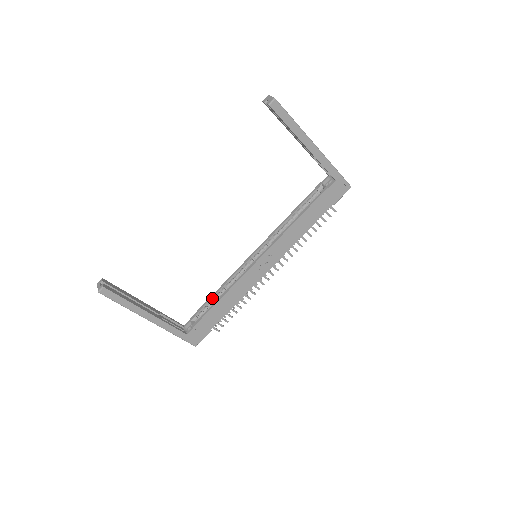
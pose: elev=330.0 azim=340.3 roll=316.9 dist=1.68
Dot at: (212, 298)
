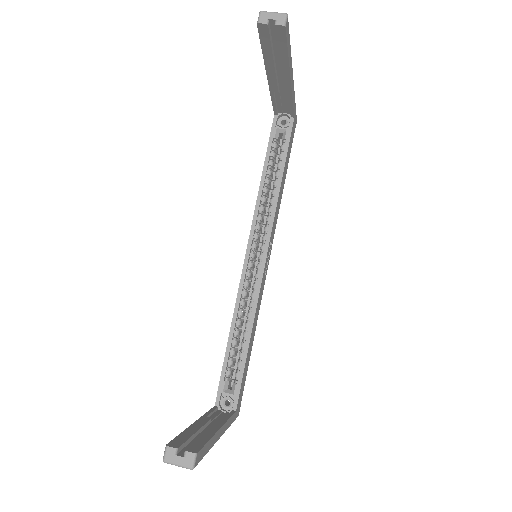
Dot at: (231, 344)
